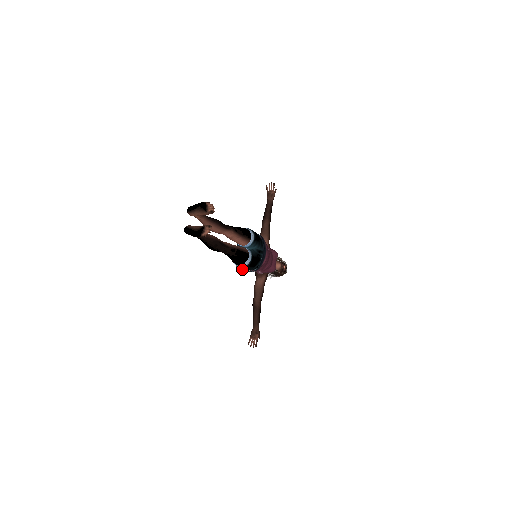
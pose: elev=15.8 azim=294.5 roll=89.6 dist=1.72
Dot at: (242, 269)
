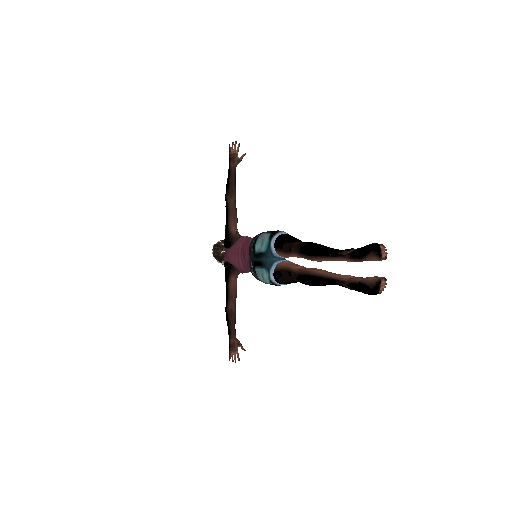
Dot at: (272, 284)
